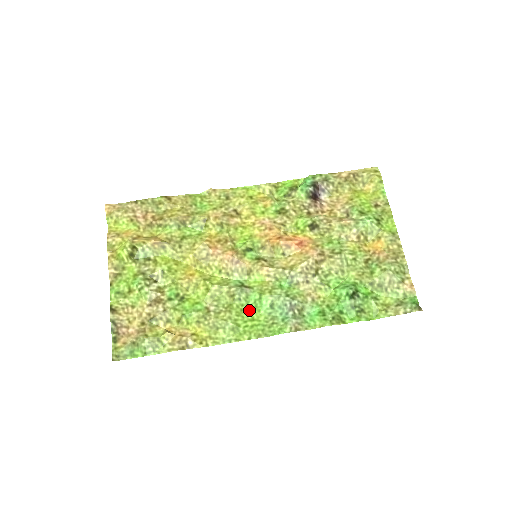
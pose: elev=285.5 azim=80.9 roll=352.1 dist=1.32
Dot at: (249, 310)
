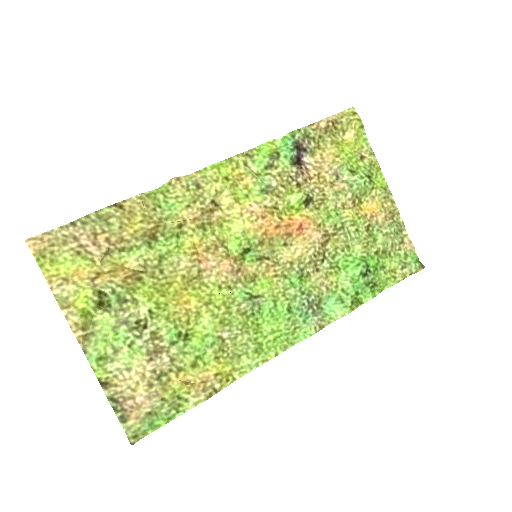
Dot at: (266, 322)
